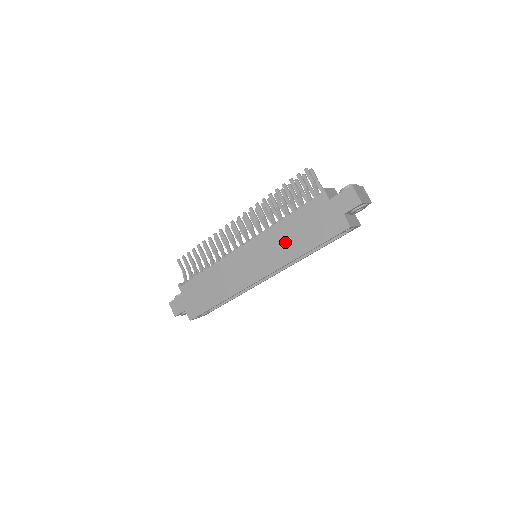
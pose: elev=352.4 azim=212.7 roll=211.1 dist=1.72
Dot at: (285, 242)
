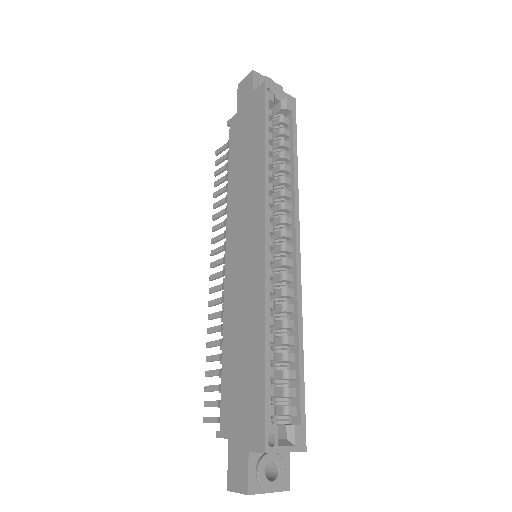
Dot at: (245, 181)
